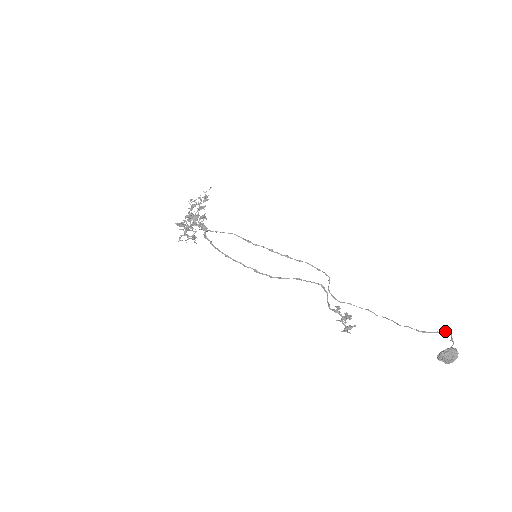
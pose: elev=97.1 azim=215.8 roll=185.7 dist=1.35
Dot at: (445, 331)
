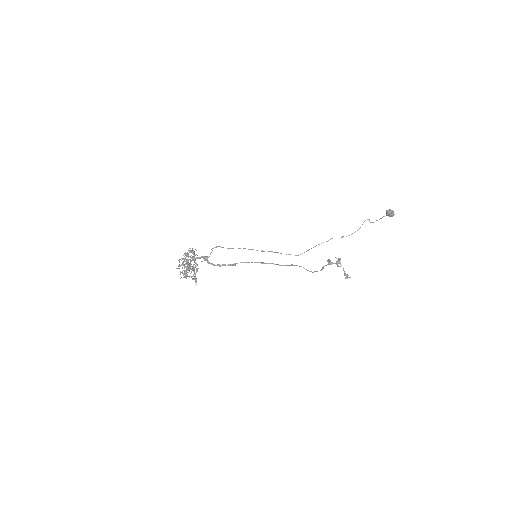
Dot at: occluded
